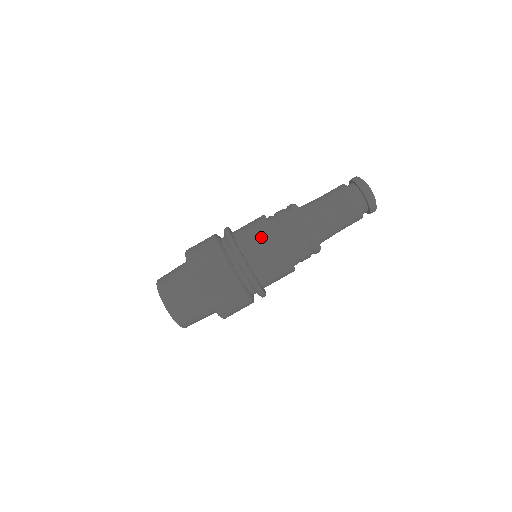
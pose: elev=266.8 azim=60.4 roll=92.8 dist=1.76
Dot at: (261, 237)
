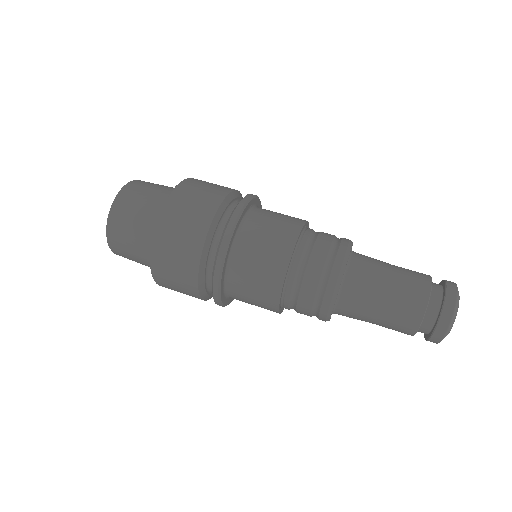
Dot at: (287, 216)
